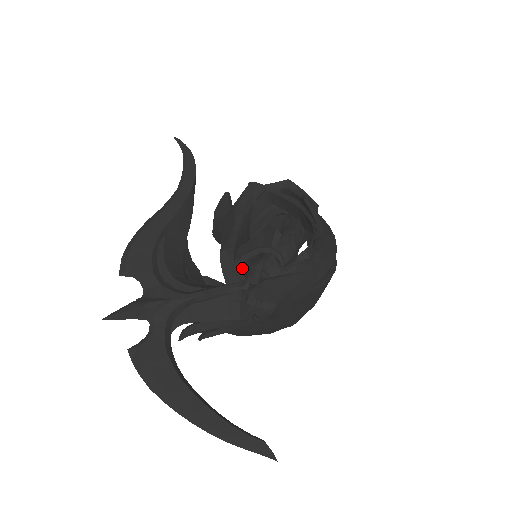
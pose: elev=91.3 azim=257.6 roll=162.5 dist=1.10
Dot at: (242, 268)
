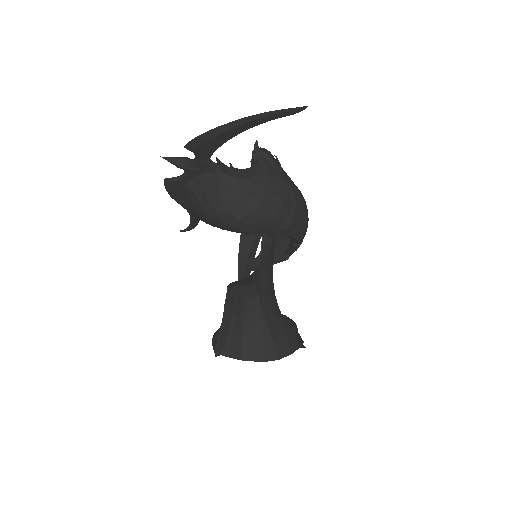
Dot at: occluded
